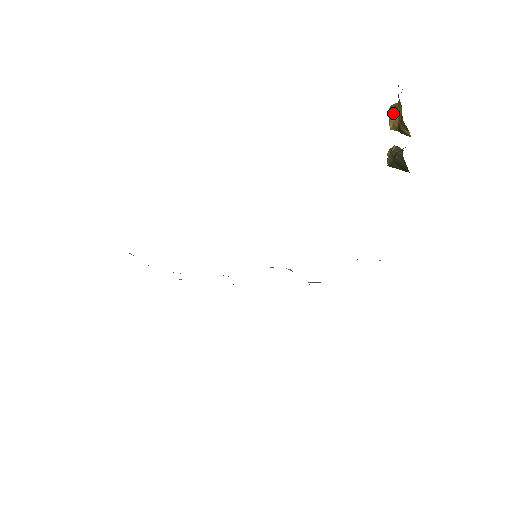
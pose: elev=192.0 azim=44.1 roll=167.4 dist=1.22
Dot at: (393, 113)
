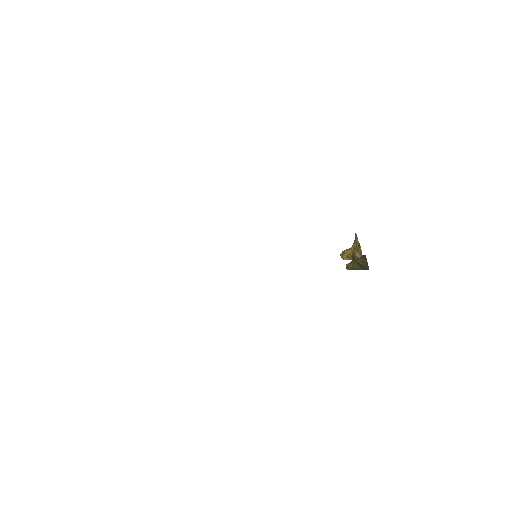
Dot at: (347, 251)
